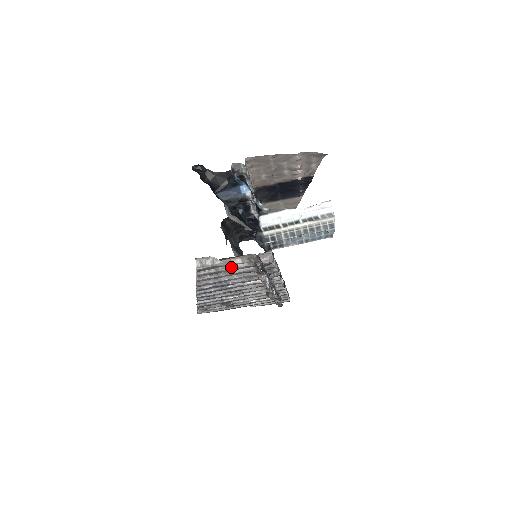
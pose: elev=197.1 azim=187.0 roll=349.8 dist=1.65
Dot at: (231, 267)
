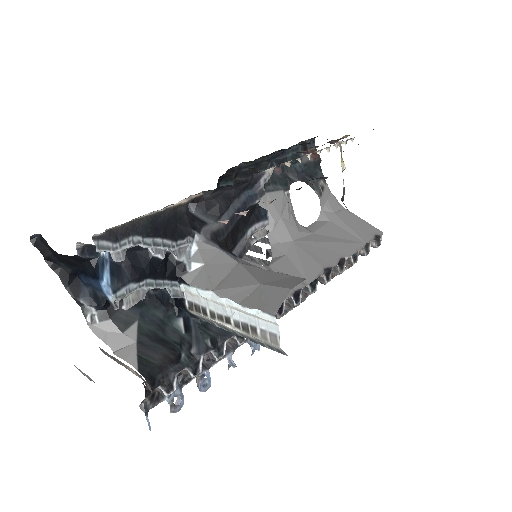
Dot at: (128, 369)
